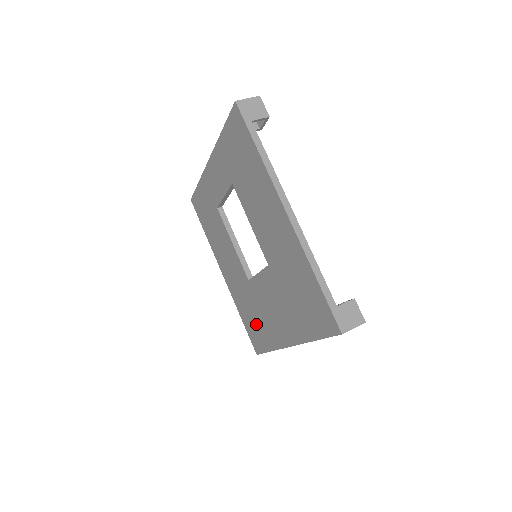
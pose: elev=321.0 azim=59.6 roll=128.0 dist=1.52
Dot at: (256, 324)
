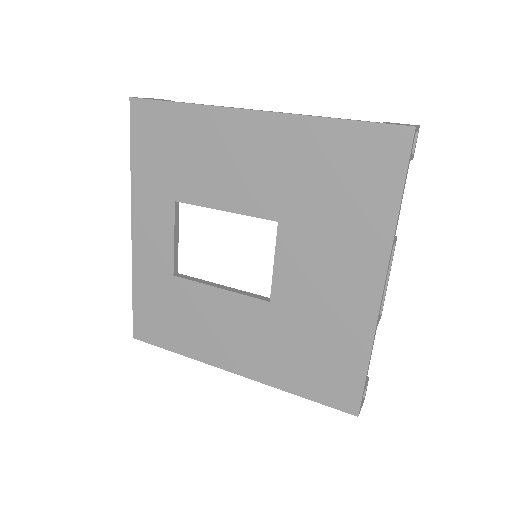
Dot at: (322, 356)
